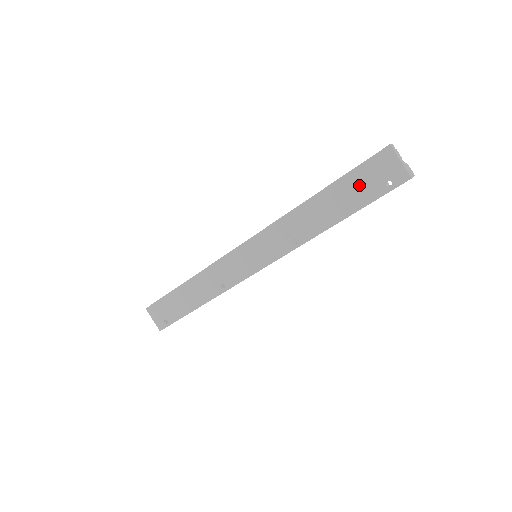
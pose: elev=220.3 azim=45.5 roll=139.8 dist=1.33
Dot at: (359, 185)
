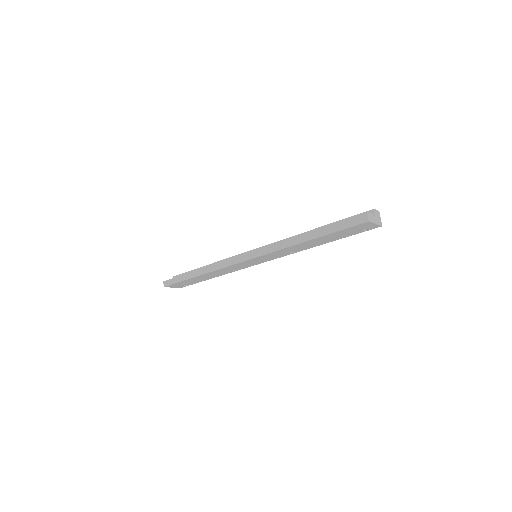
Dot at: (343, 234)
